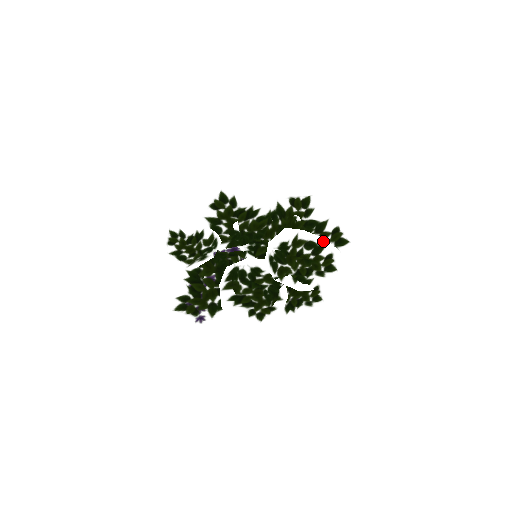
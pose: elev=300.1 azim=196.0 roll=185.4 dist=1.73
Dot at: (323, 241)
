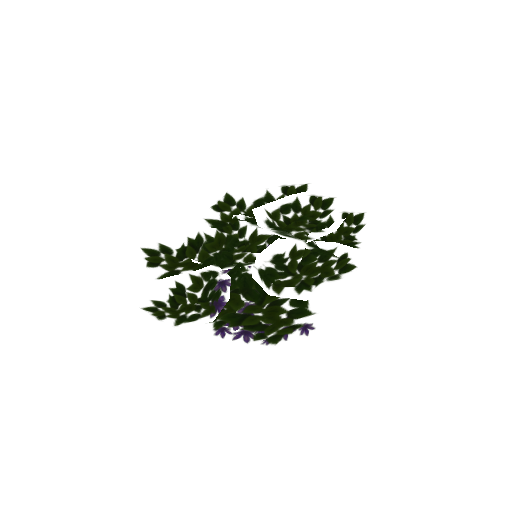
Dot at: (290, 198)
